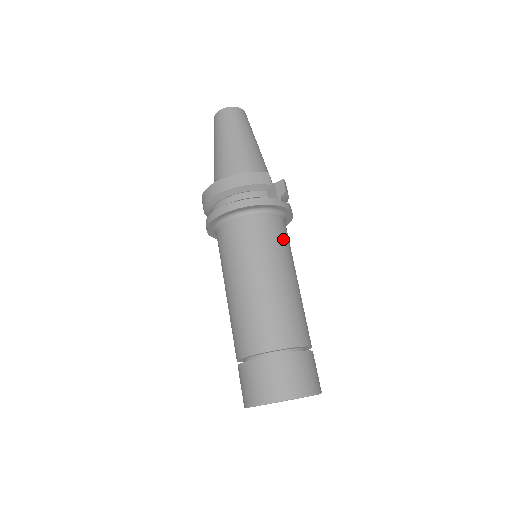
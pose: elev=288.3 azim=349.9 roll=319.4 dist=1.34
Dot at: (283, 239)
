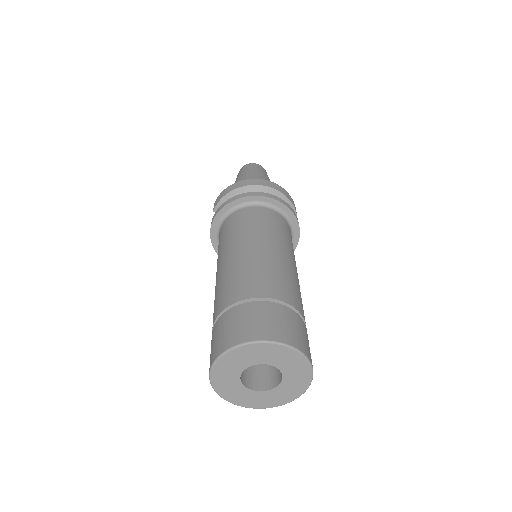
Dot at: occluded
